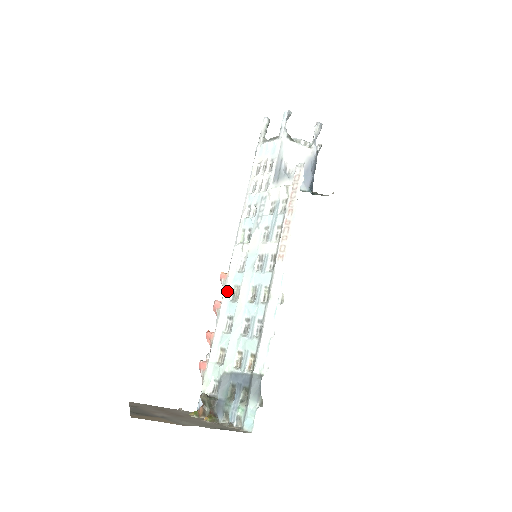
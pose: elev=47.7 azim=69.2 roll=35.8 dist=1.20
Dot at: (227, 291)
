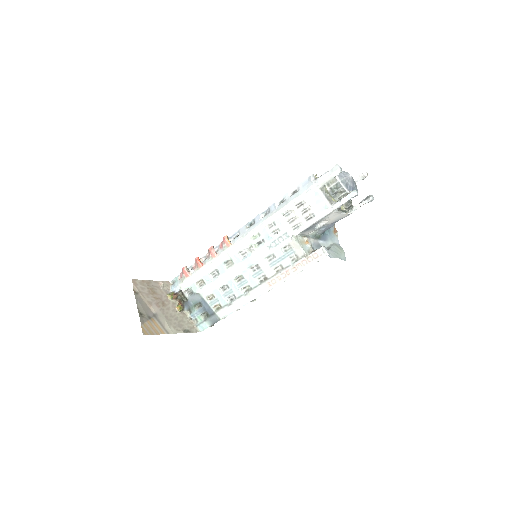
Dot at: (224, 256)
